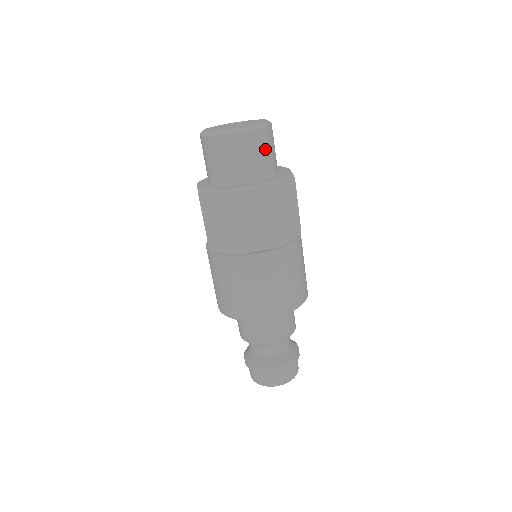
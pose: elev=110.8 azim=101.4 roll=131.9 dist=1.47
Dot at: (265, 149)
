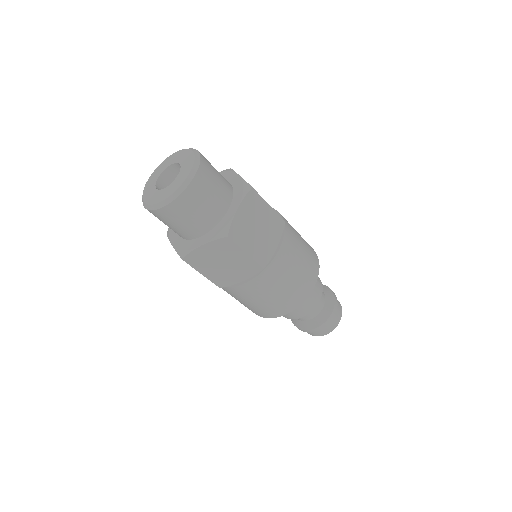
Dot at: (212, 185)
